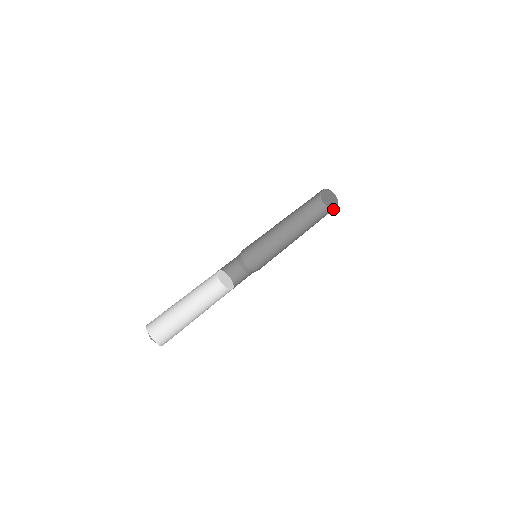
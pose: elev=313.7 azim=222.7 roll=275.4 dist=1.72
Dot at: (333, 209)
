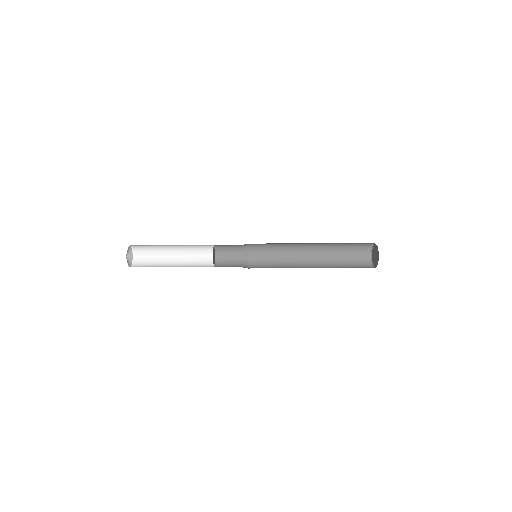
Dot at: occluded
